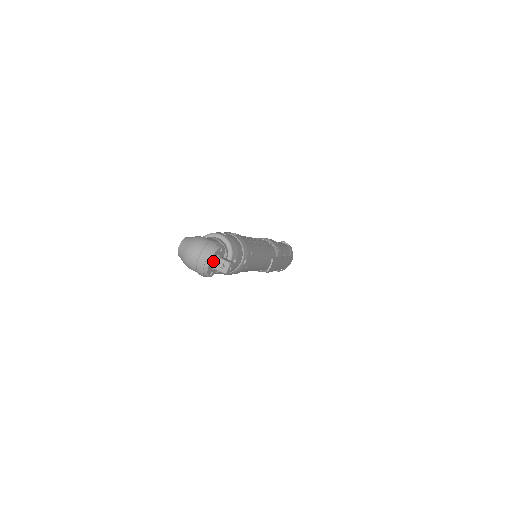
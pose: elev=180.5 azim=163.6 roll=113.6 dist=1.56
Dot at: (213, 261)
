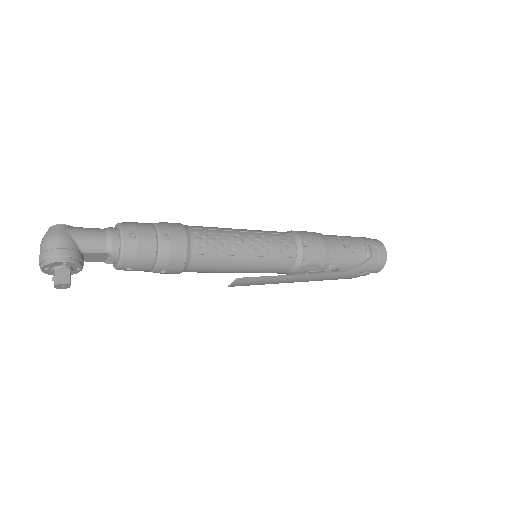
Dot at: (51, 268)
